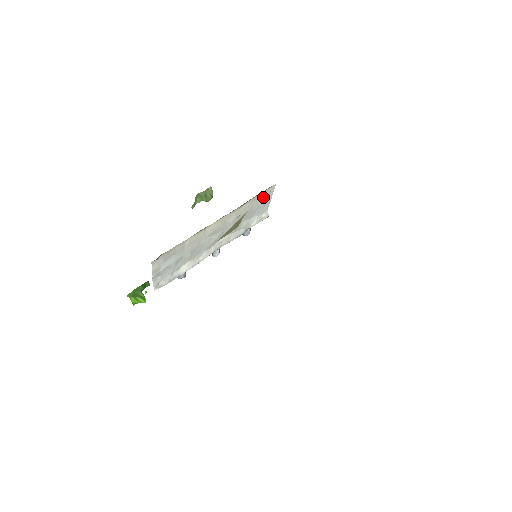
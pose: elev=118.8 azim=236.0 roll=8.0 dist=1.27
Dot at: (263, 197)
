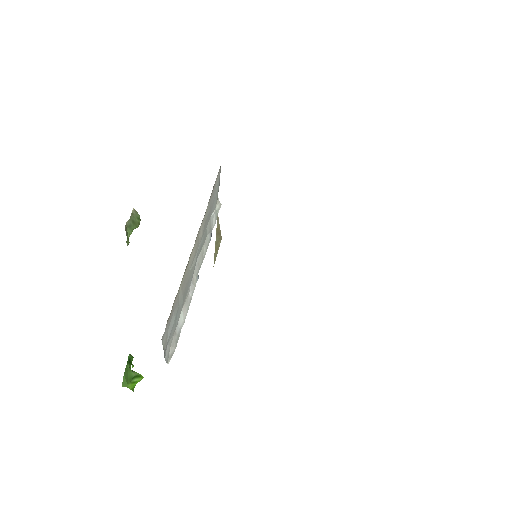
Dot at: (215, 188)
